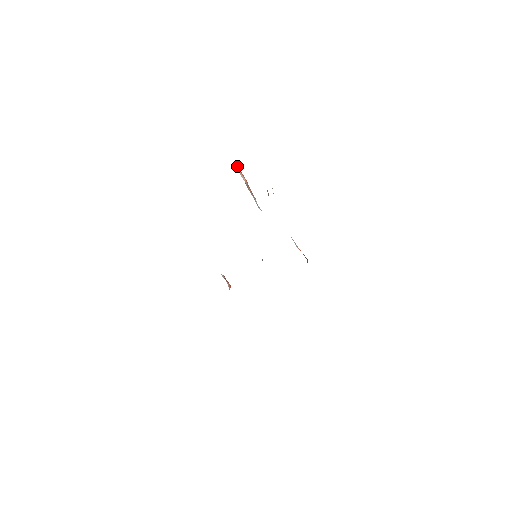
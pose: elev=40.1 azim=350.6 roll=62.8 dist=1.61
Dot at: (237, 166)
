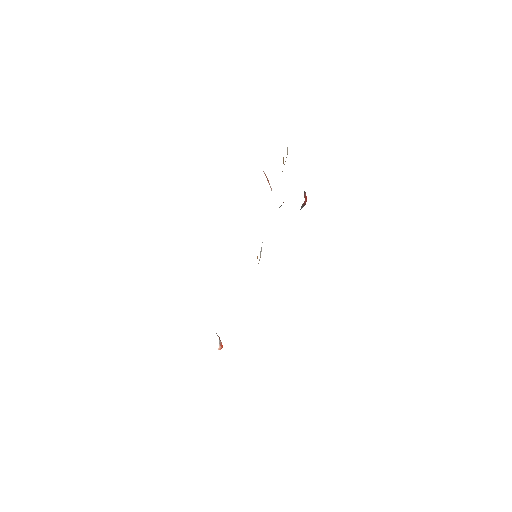
Dot at: occluded
